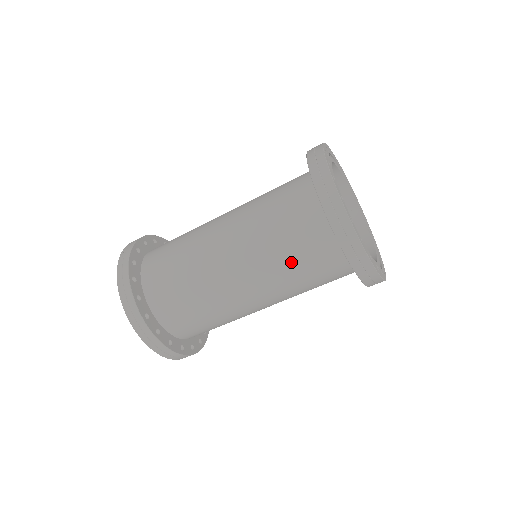
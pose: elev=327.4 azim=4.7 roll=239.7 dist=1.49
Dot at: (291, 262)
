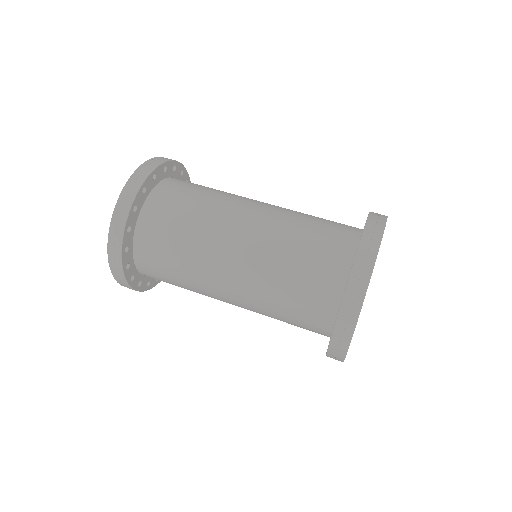
Dot at: (286, 287)
